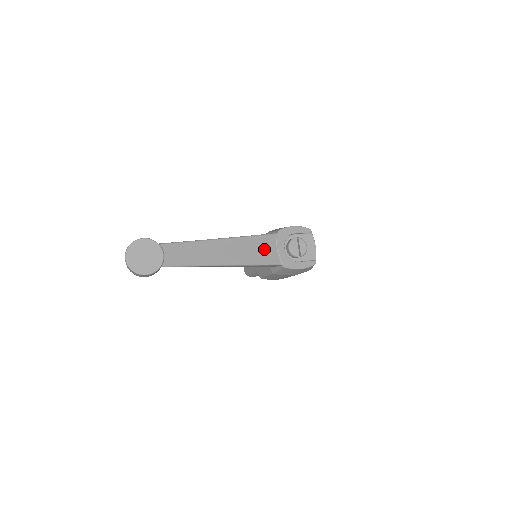
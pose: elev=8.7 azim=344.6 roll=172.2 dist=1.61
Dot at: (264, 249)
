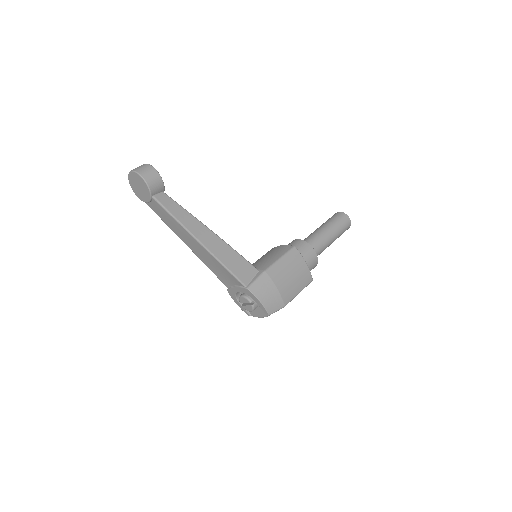
Dot at: (225, 276)
